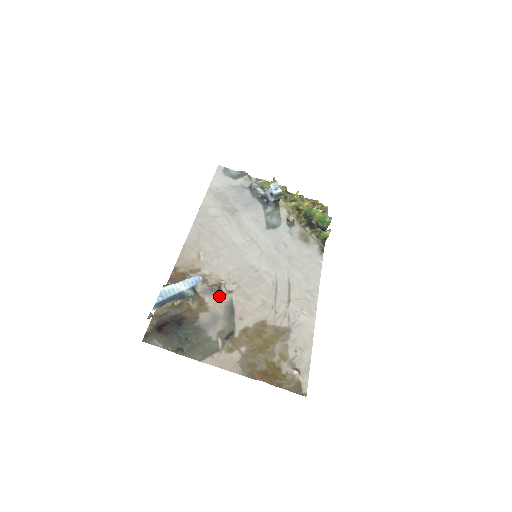
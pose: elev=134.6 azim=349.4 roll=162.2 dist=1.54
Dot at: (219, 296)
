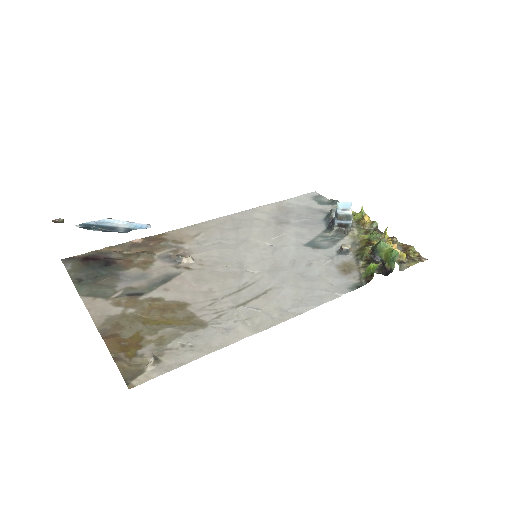
Dot at: (171, 266)
